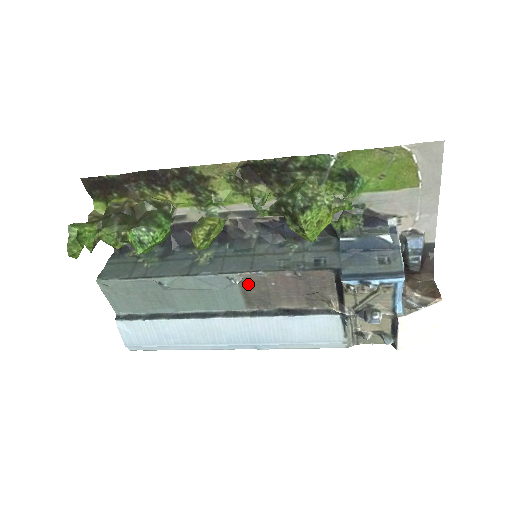
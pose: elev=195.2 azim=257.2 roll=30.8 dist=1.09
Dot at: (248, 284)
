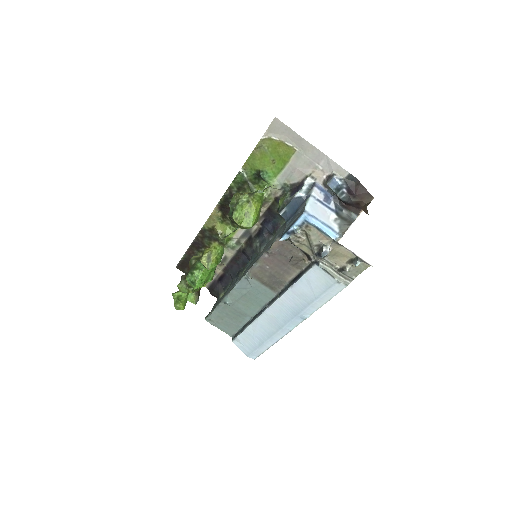
Dot at: (258, 276)
